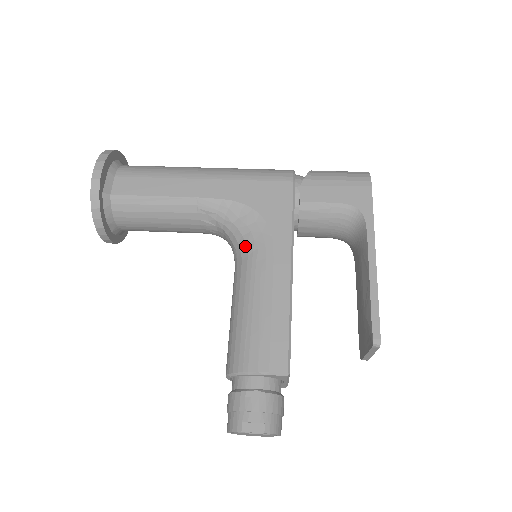
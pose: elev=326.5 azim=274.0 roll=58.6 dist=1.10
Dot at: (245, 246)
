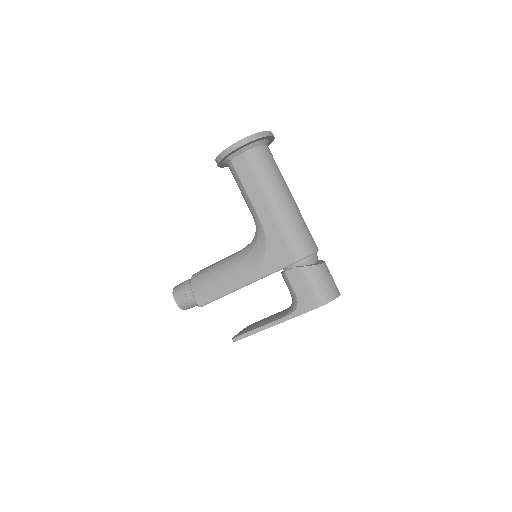
Dot at: (247, 253)
